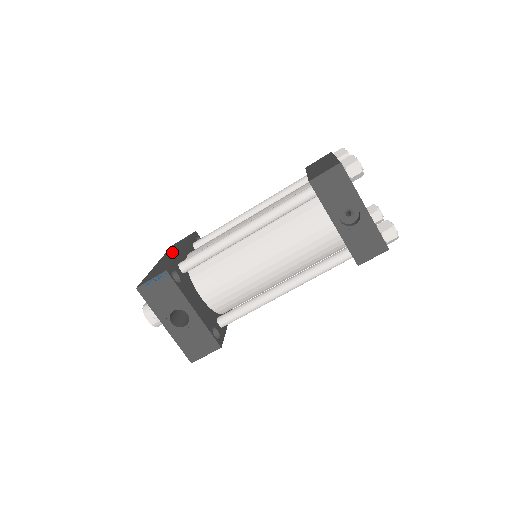
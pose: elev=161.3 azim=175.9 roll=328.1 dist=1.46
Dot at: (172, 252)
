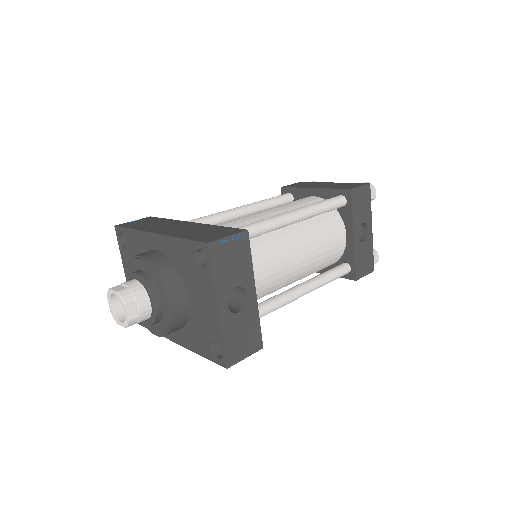
Dot at: (165, 225)
